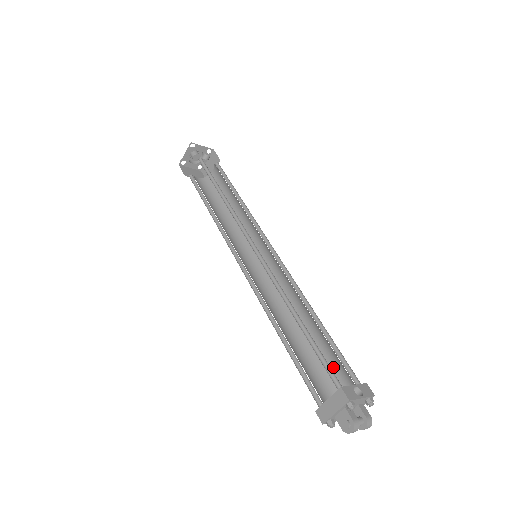
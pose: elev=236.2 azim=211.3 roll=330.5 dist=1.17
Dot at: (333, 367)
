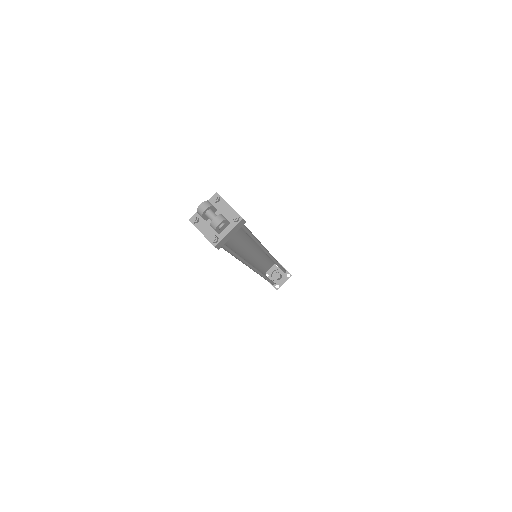
Dot at: occluded
